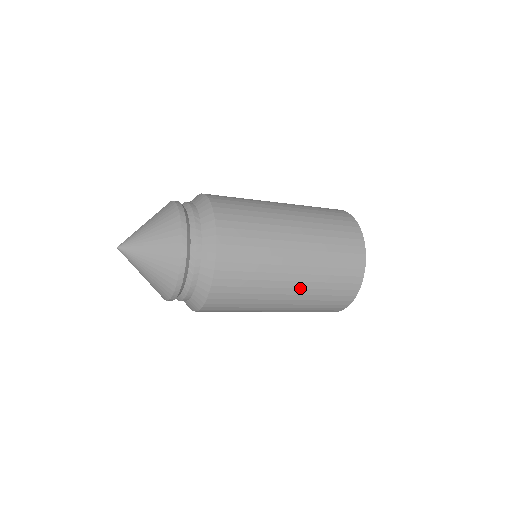
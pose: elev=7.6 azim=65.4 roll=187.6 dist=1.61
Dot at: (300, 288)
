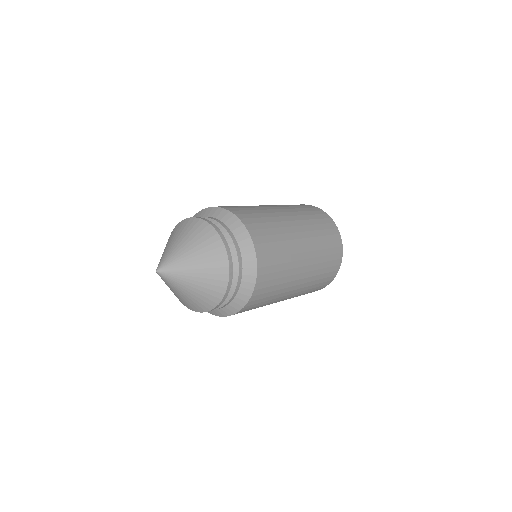
Dot at: (309, 244)
